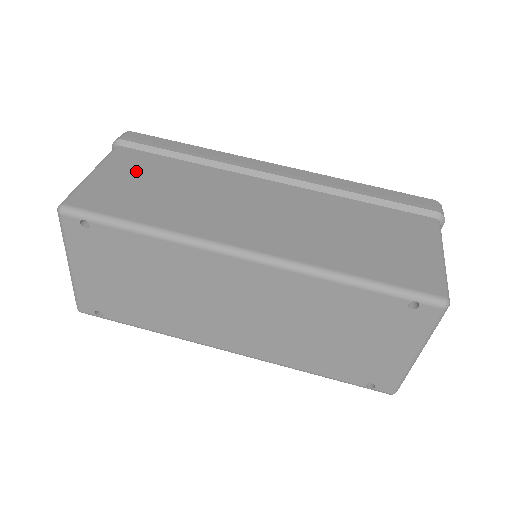
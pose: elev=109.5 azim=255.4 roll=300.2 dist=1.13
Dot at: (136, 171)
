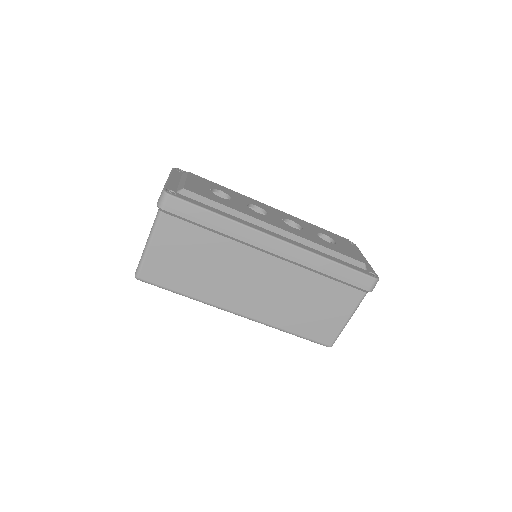
Dot at: (177, 245)
